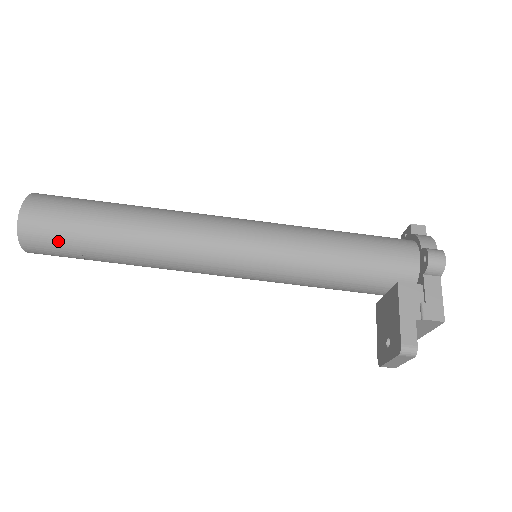
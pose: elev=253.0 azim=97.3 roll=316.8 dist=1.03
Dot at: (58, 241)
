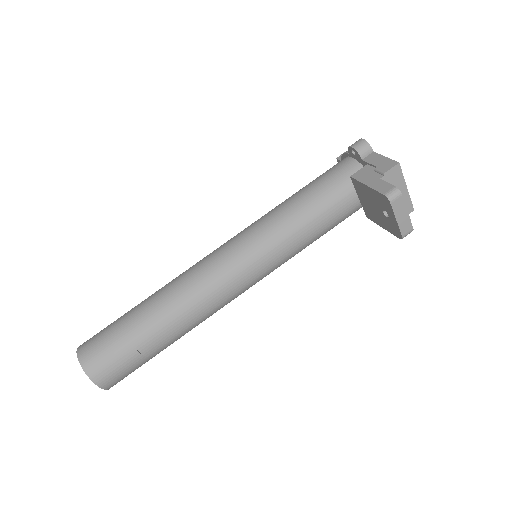
Dot at: (115, 353)
